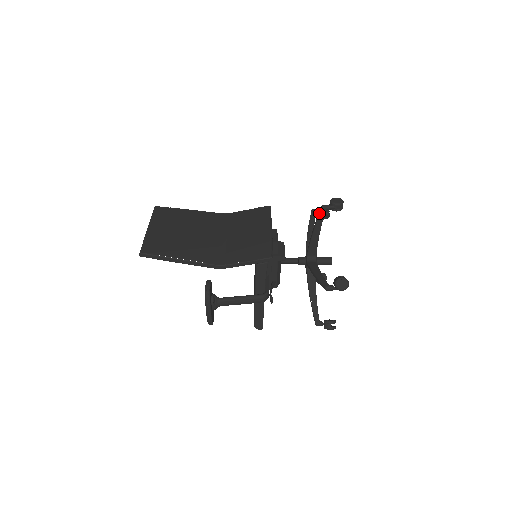
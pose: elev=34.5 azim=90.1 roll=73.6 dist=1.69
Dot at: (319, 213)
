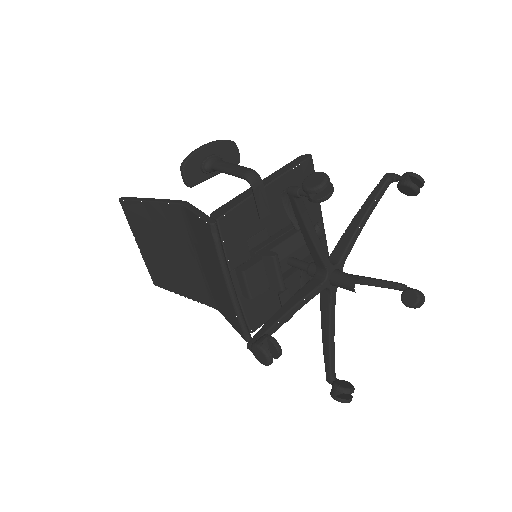
Dot at: occluded
